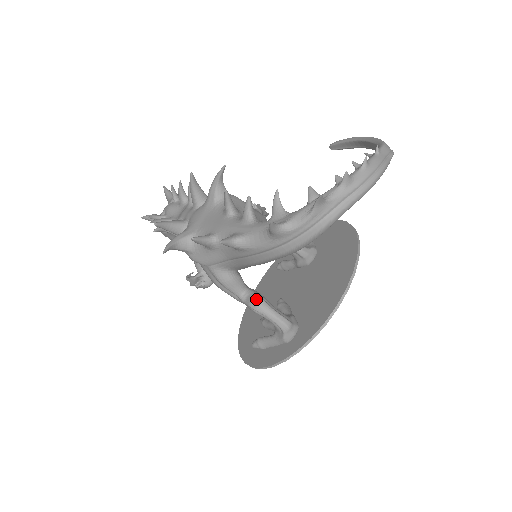
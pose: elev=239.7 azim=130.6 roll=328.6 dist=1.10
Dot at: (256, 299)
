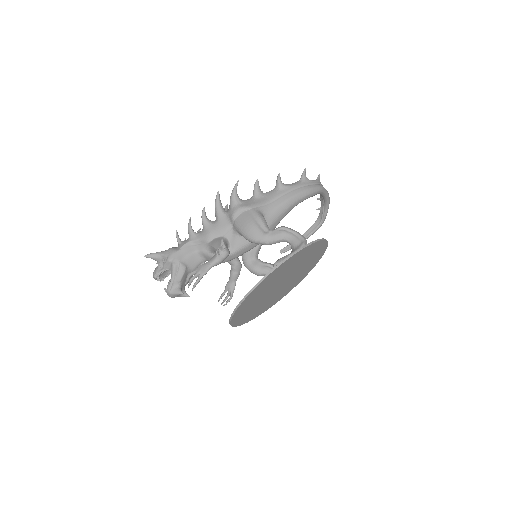
Dot at: occluded
